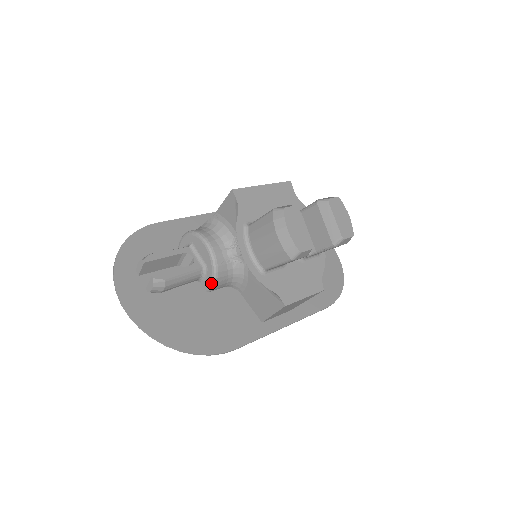
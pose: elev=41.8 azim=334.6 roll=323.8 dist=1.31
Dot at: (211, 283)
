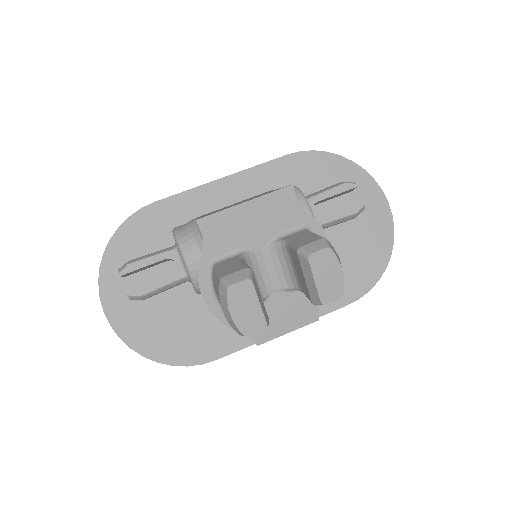
Dot at: (196, 292)
